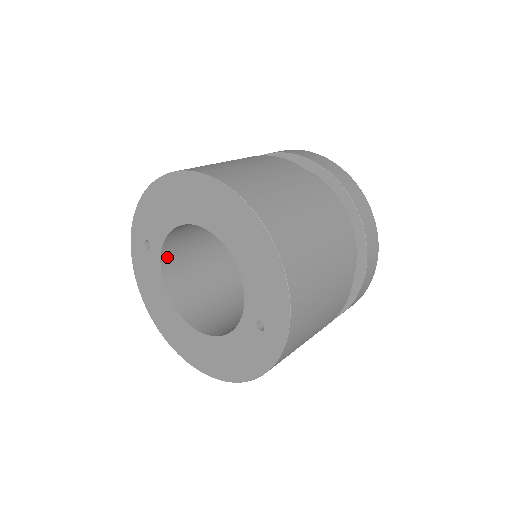
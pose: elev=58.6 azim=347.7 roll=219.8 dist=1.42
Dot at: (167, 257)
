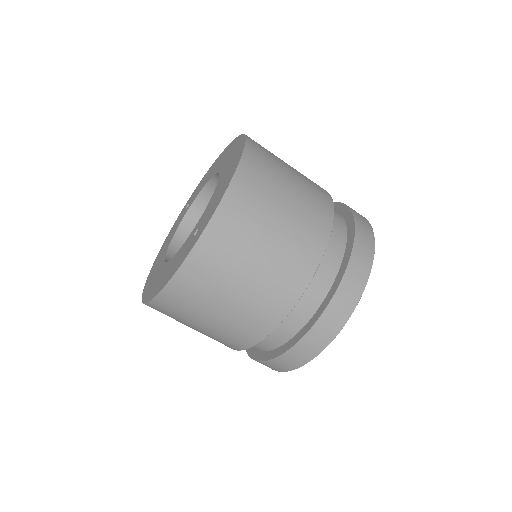
Dot at: (192, 217)
